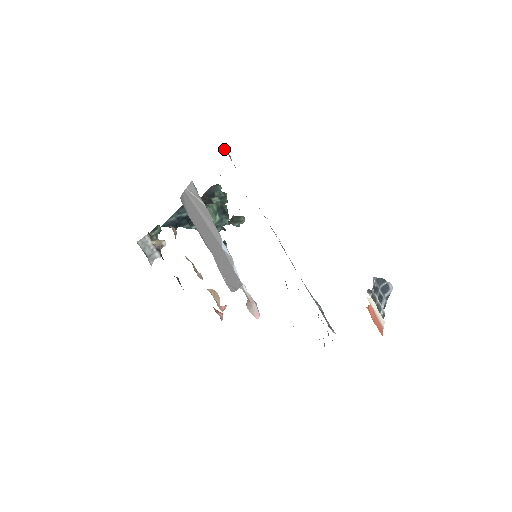
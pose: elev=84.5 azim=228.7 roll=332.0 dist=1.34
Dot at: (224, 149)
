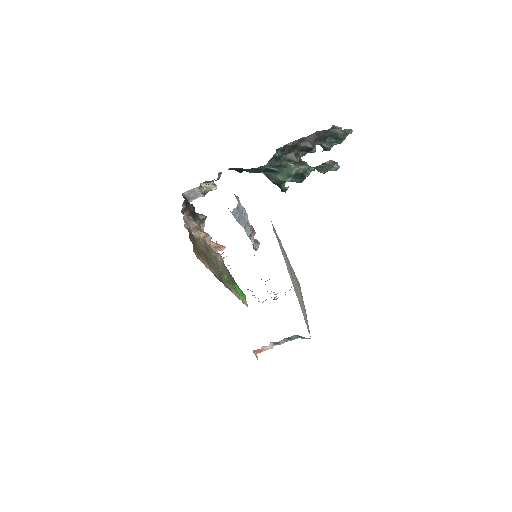
Dot at: occluded
